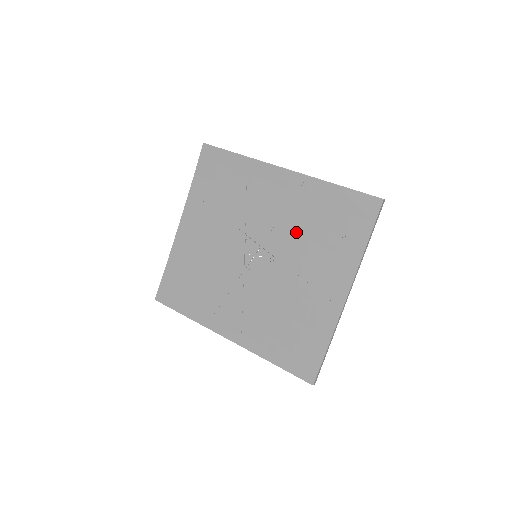
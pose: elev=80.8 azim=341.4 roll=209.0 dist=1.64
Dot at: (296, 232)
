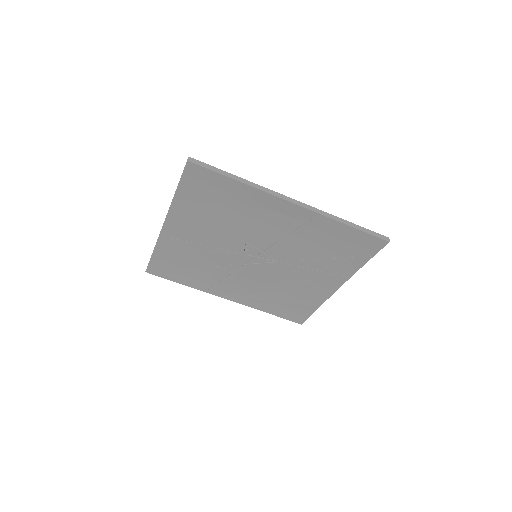
Dot at: (300, 248)
